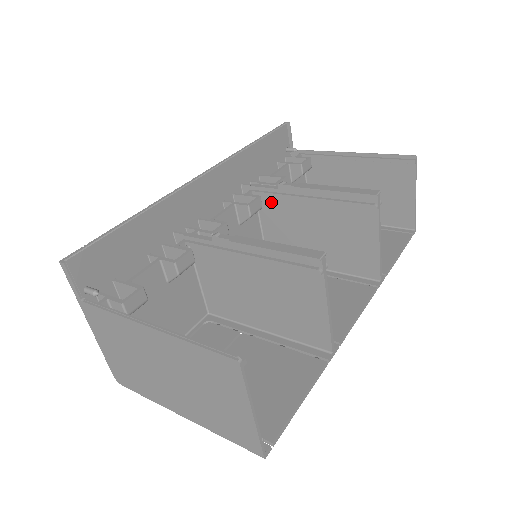
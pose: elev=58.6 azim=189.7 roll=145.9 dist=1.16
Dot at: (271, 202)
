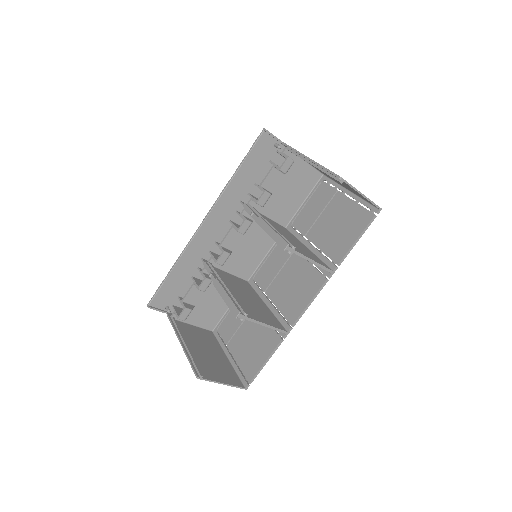
Dot at: occluded
